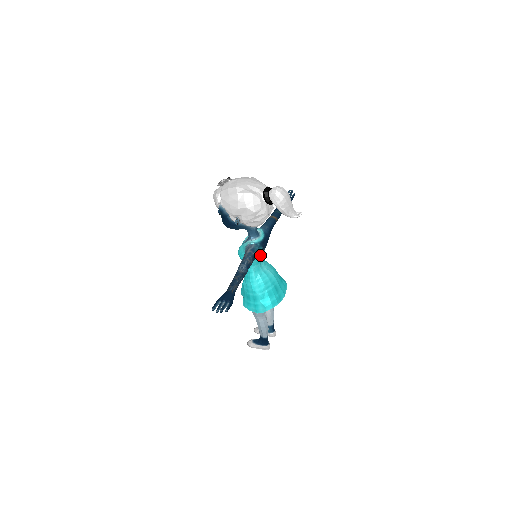
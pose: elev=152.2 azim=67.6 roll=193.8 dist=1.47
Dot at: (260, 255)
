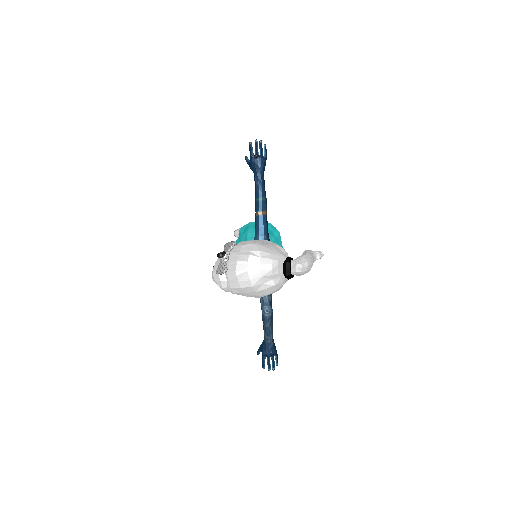
Dot at: occluded
